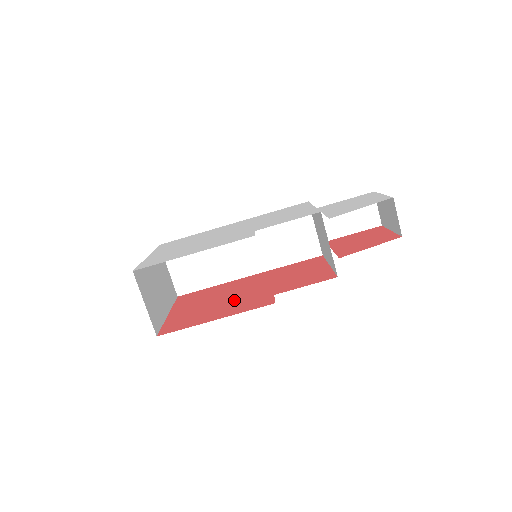
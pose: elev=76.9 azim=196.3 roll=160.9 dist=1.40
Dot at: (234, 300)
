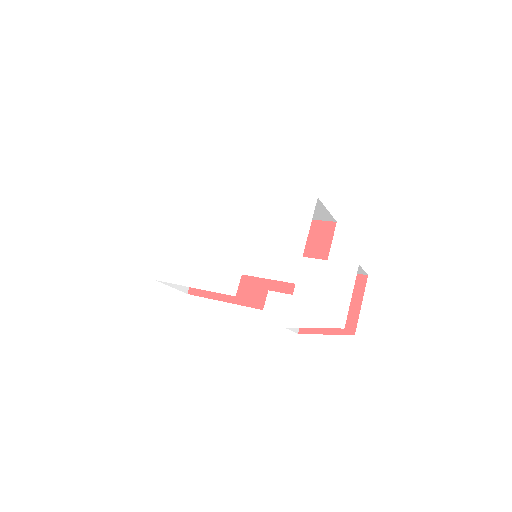
Dot at: occluded
